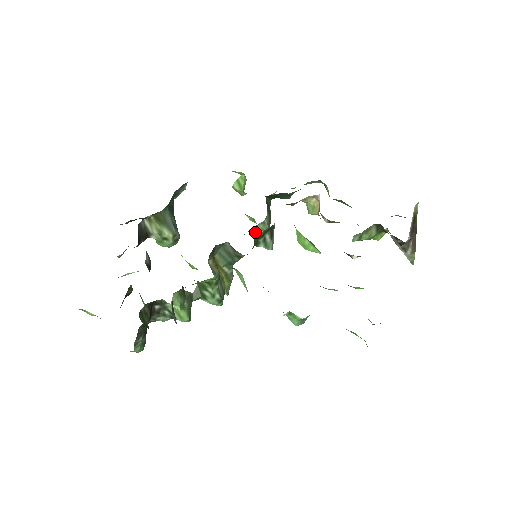
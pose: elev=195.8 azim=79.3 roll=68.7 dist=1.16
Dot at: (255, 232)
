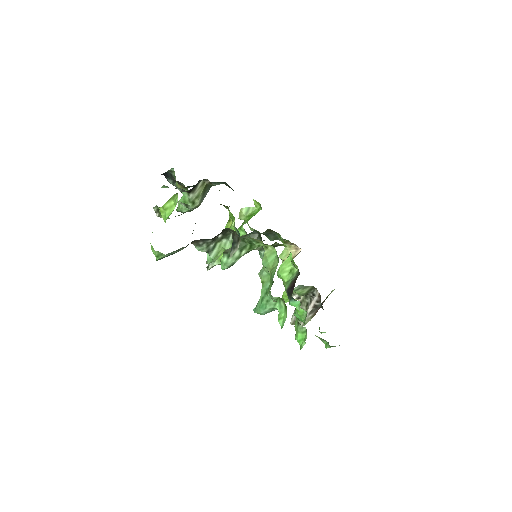
Dot at: occluded
